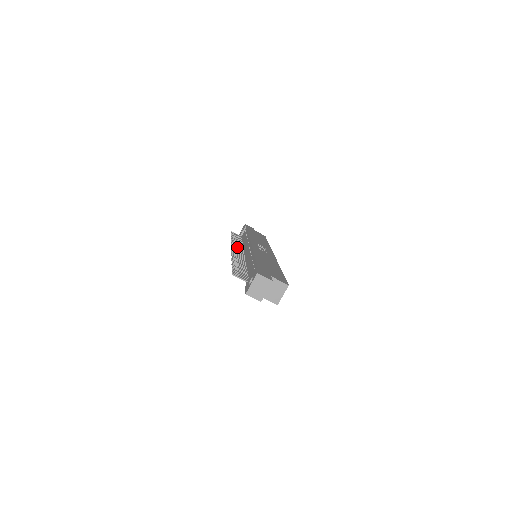
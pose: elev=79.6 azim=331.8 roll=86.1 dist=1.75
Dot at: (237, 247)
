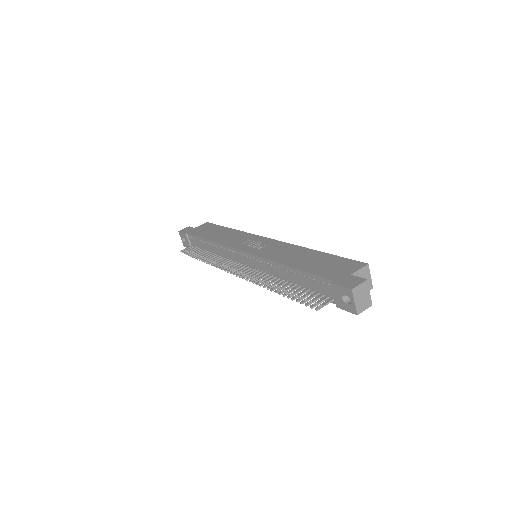
Dot at: (228, 266)
